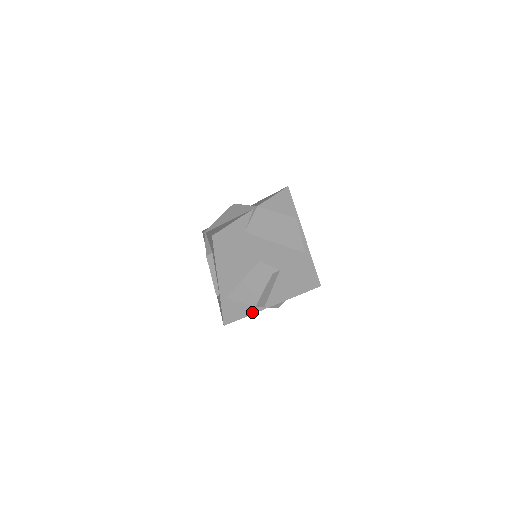
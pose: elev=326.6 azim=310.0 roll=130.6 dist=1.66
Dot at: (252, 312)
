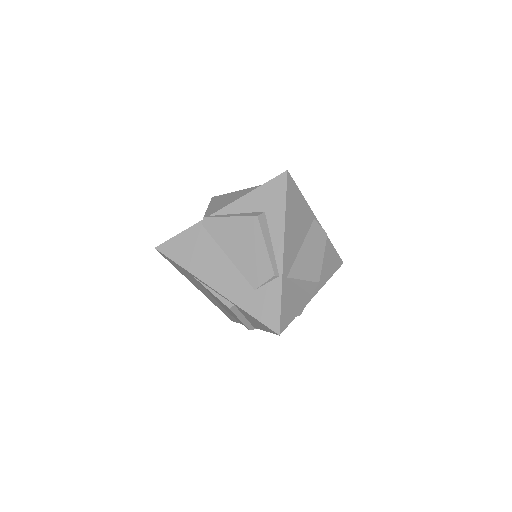
Dot at: (303, 305)
